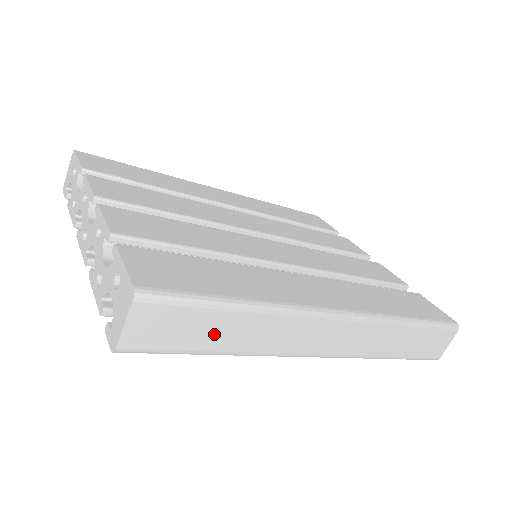
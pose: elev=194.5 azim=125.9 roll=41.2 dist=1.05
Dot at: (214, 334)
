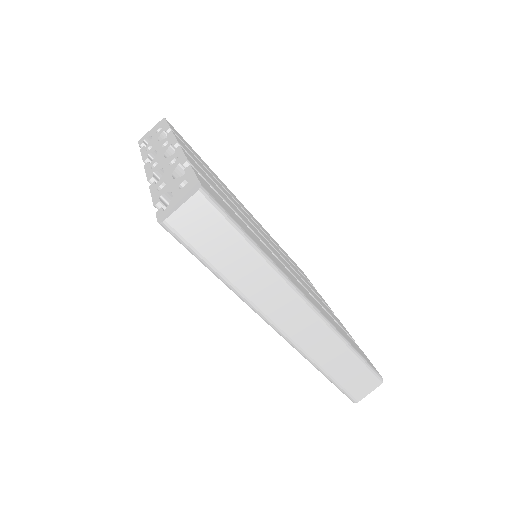
Dot at: (226, 256)
